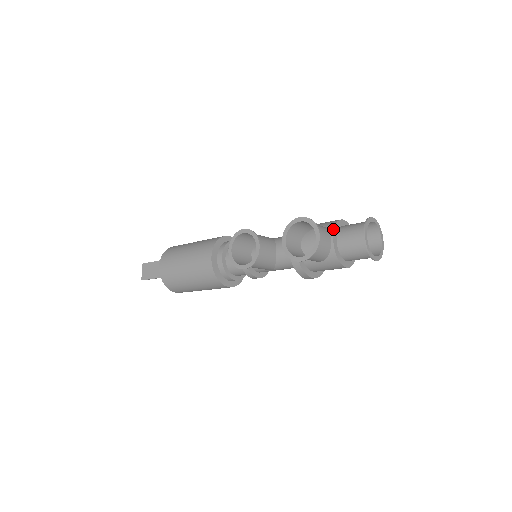
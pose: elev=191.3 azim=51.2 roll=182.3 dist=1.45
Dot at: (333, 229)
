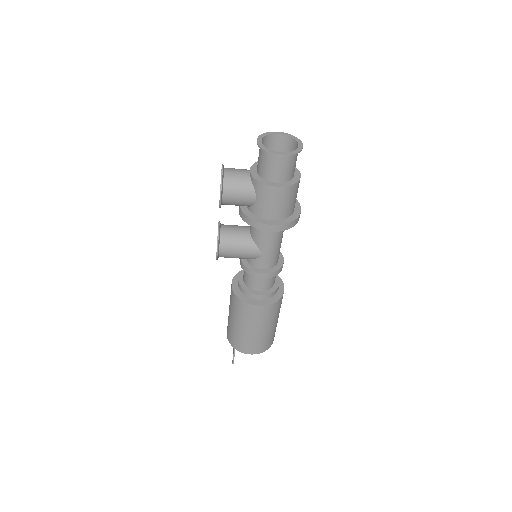
Dot at: (252, 165)
